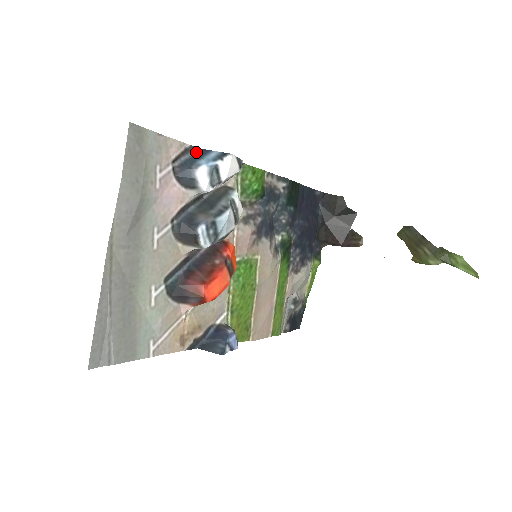
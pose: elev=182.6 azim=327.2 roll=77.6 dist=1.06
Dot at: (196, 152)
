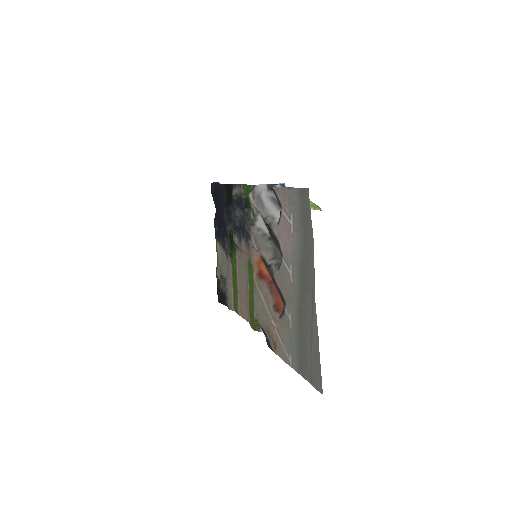
Dot at: occluded
